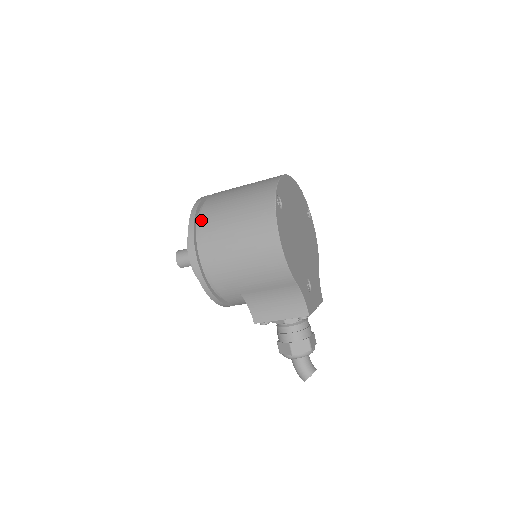
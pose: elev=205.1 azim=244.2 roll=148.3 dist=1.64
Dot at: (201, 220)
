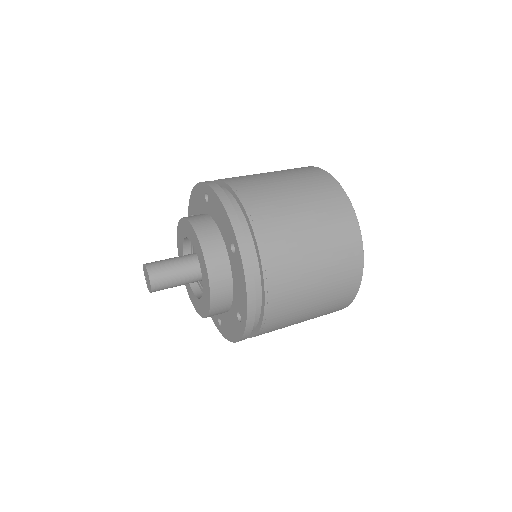
Dot at: (266, 320)
